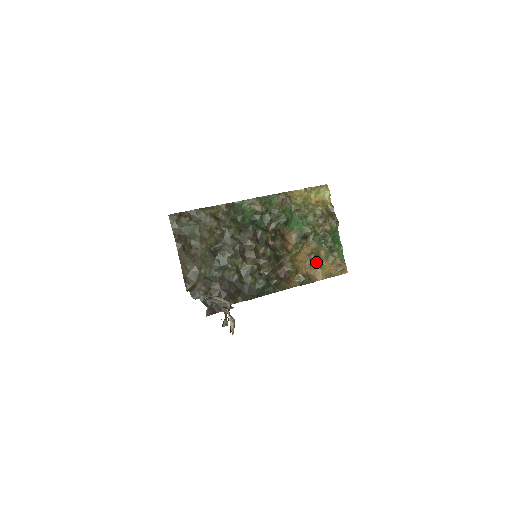
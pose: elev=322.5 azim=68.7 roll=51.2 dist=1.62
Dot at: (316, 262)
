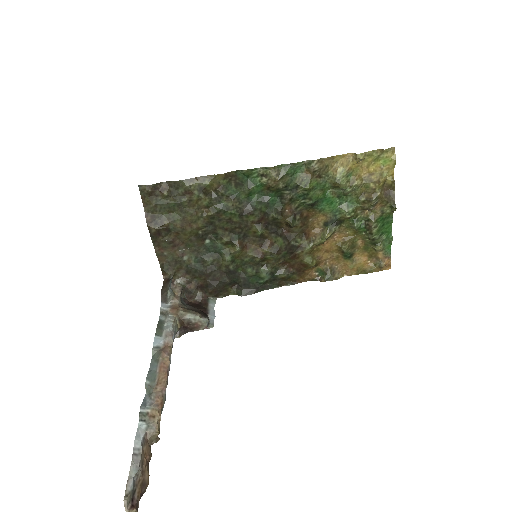
Dot at: (347, 255)
